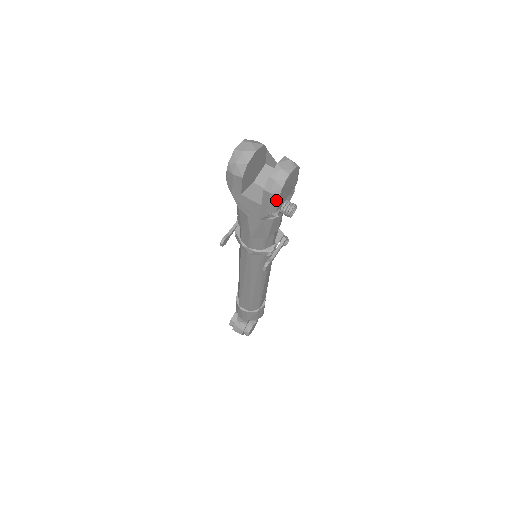
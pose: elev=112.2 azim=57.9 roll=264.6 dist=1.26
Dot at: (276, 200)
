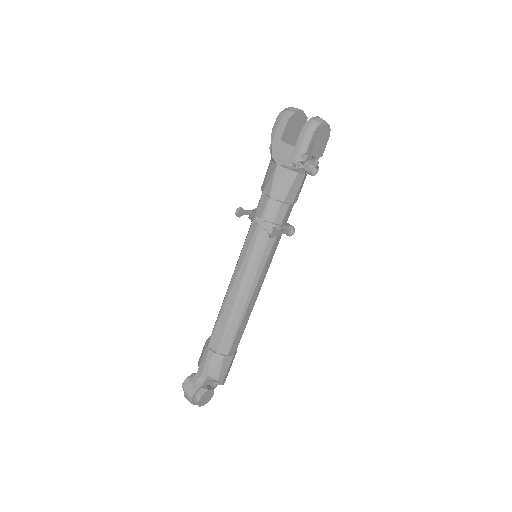
Dot at: (310, 137)
